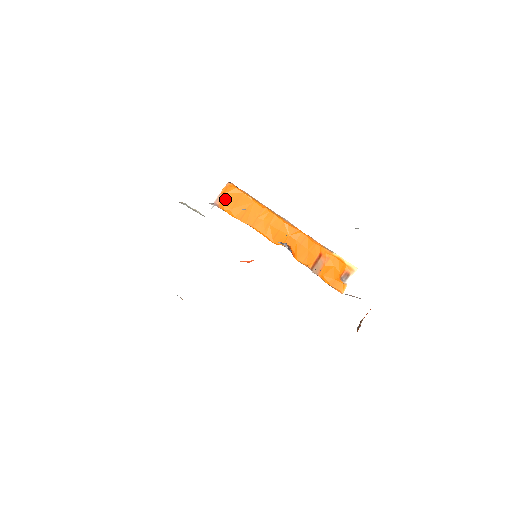
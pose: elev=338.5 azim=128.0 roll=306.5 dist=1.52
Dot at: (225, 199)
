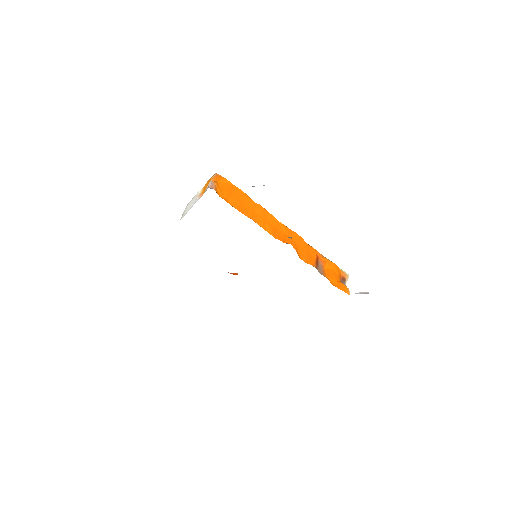
Dot at: (218, 187)
